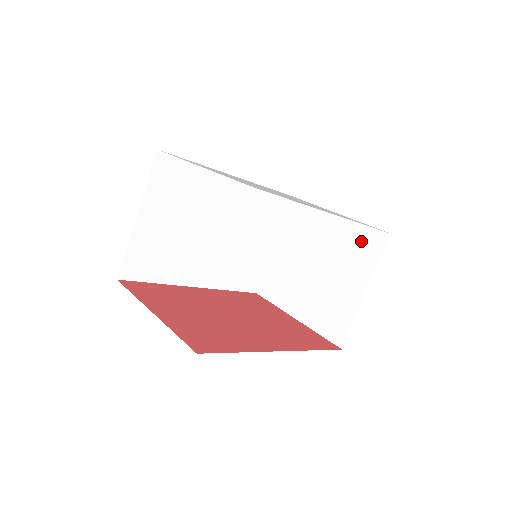
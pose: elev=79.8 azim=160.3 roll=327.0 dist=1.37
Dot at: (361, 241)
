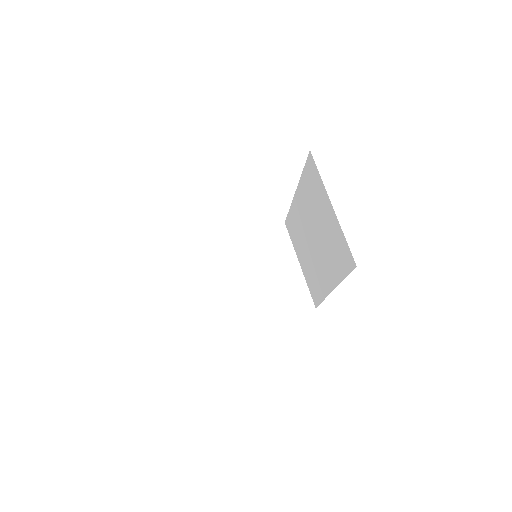
Dot at: (270, 239)
